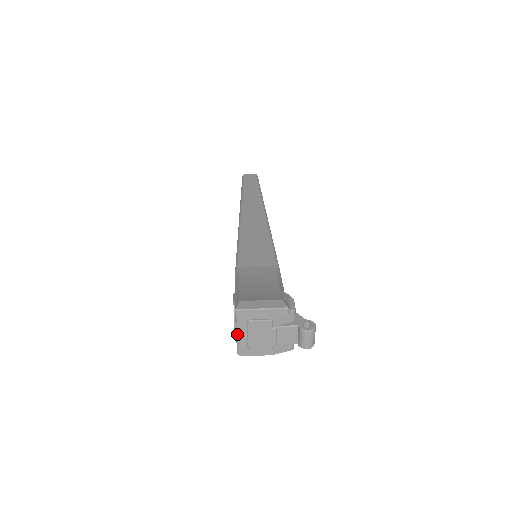
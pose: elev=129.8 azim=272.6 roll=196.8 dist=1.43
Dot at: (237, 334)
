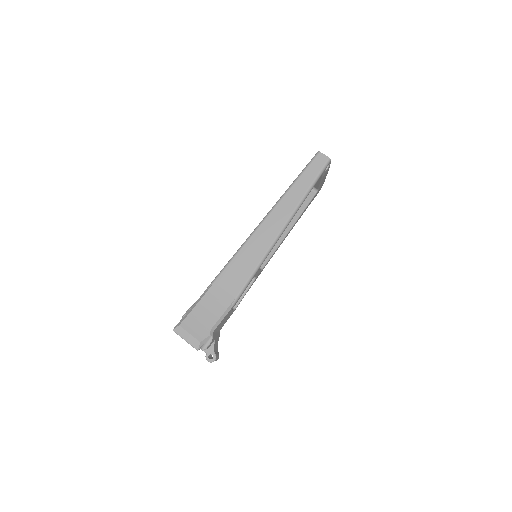
Dot at: occluded
